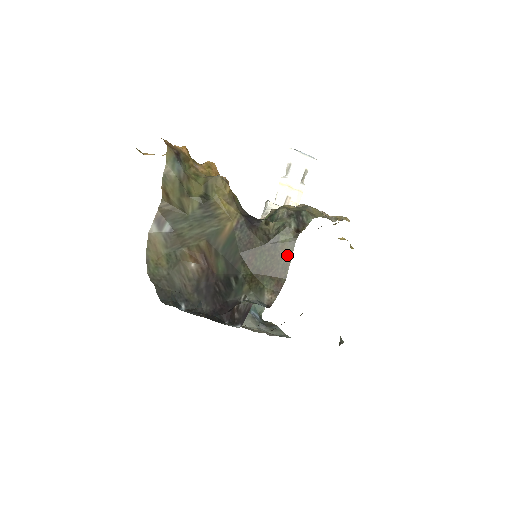
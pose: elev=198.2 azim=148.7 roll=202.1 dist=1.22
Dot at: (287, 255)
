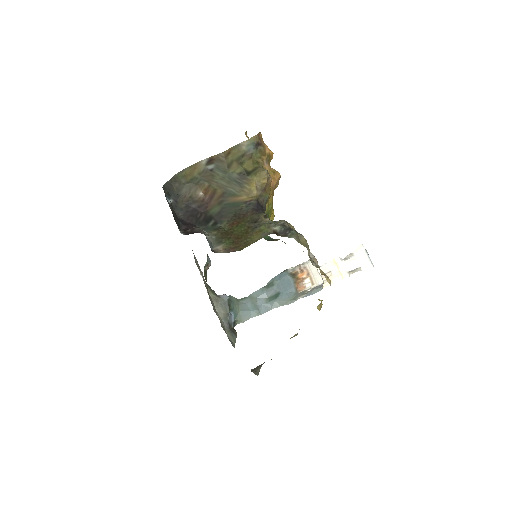
Dot at: (255, 238)
